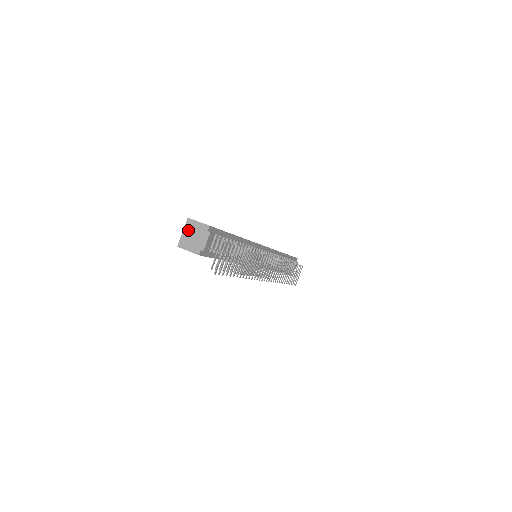
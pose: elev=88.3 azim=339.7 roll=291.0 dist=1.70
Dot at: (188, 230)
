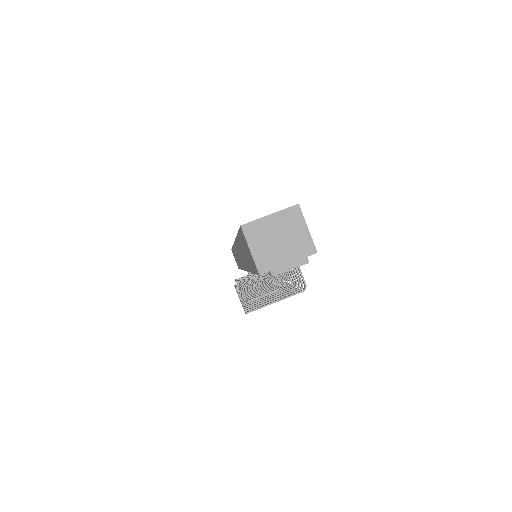
Dot at: (281, 222)
